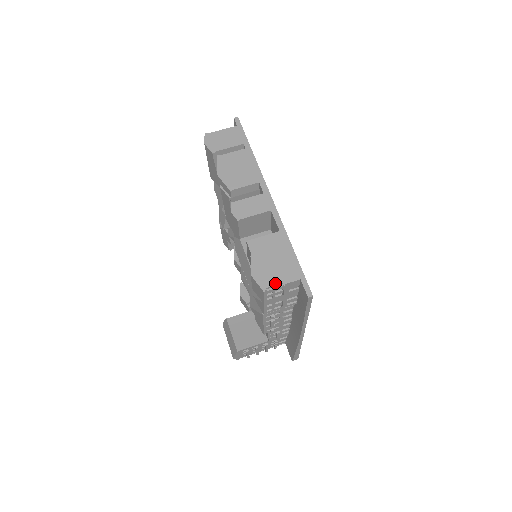
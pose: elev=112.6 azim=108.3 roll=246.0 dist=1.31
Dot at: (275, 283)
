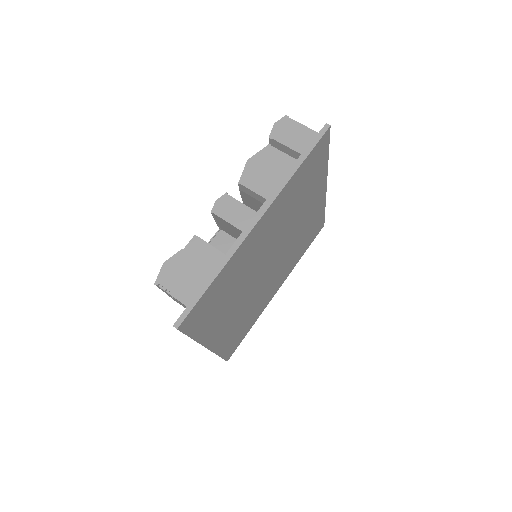
Dot at: (169, 288)
